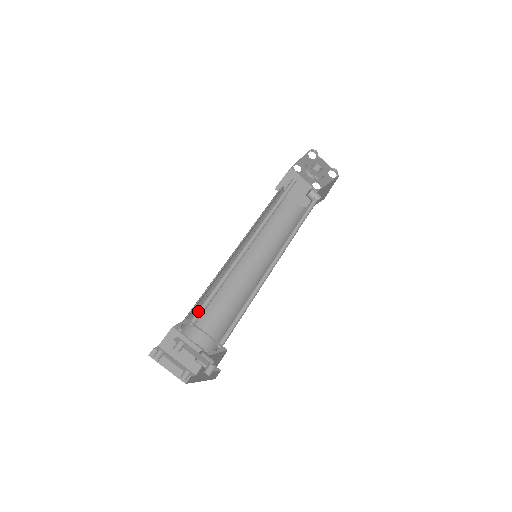
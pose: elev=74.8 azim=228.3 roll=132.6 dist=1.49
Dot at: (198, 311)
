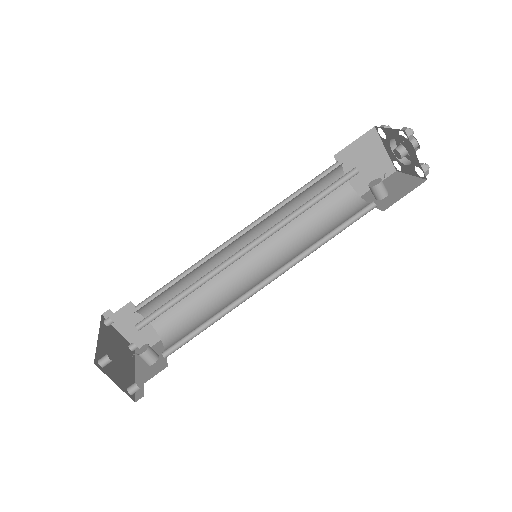
Dot at: (150, 315)
